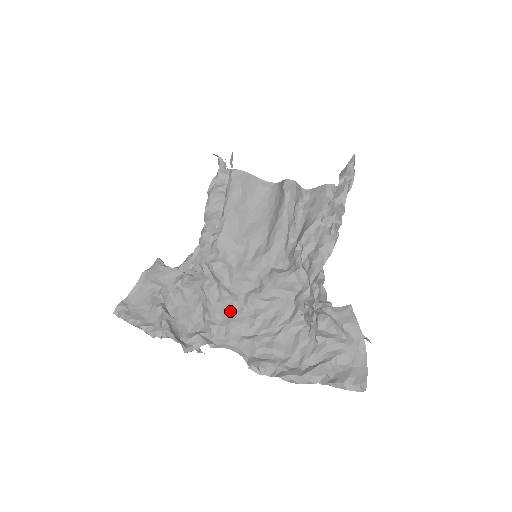
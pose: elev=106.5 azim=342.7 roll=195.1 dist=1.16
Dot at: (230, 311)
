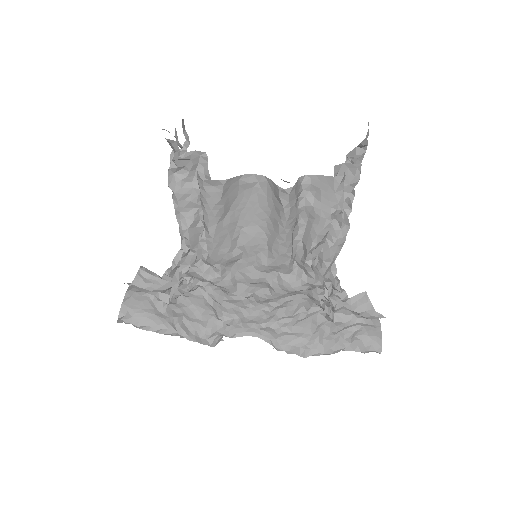
Dot at: (241, 307)
